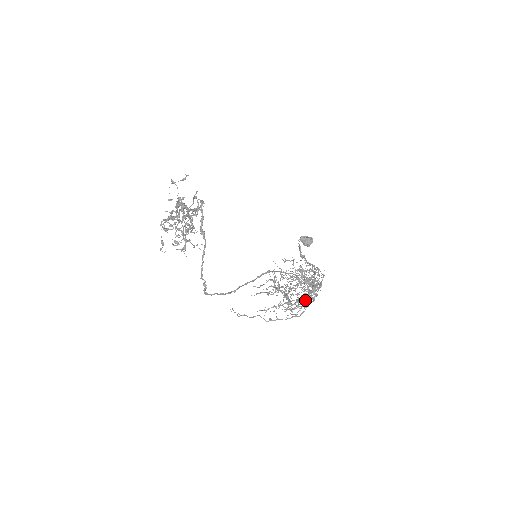
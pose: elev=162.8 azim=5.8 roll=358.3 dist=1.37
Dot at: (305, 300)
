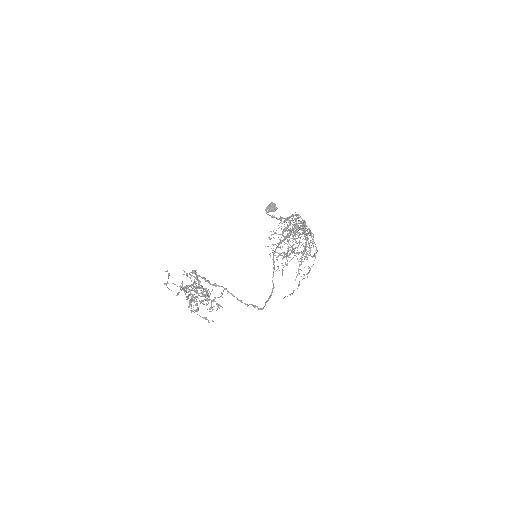
Dot at: occluded
